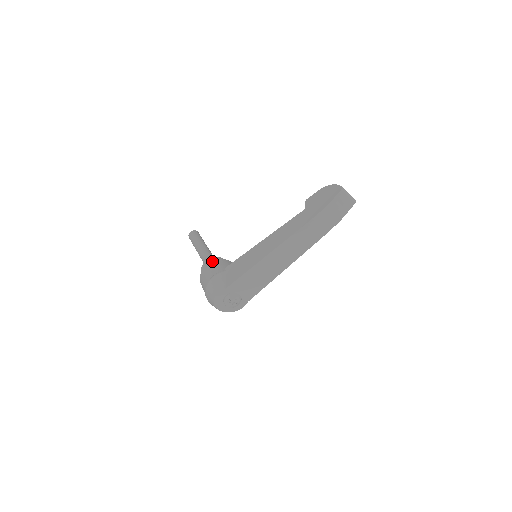
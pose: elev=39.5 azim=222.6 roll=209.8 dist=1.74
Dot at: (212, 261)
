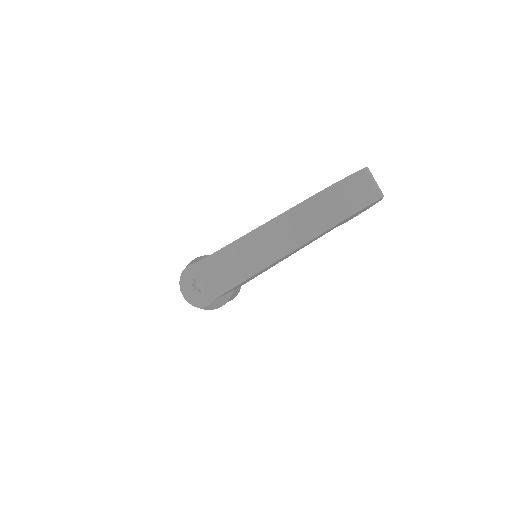
Dot at: occluded
